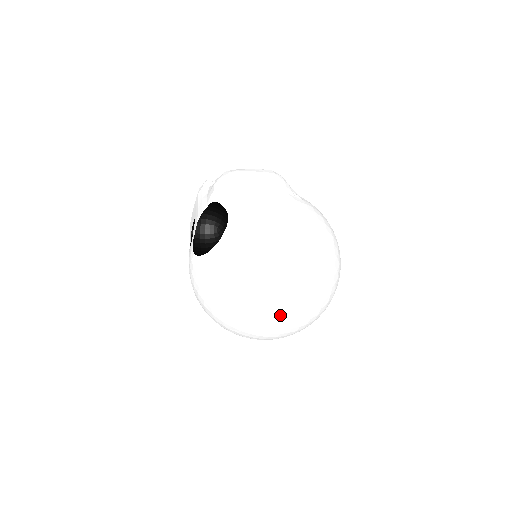
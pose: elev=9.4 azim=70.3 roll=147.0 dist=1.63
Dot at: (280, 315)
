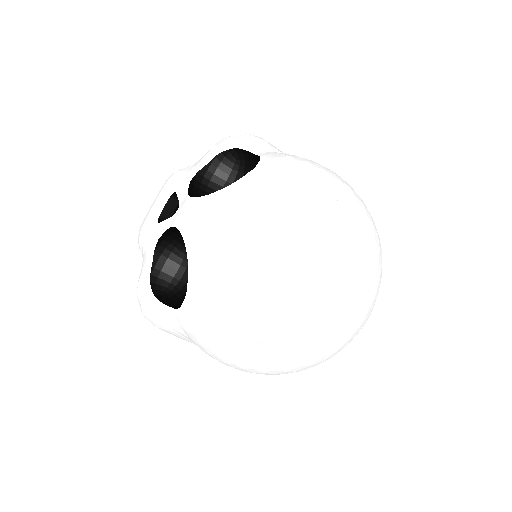
Dot at: (354, 268)
